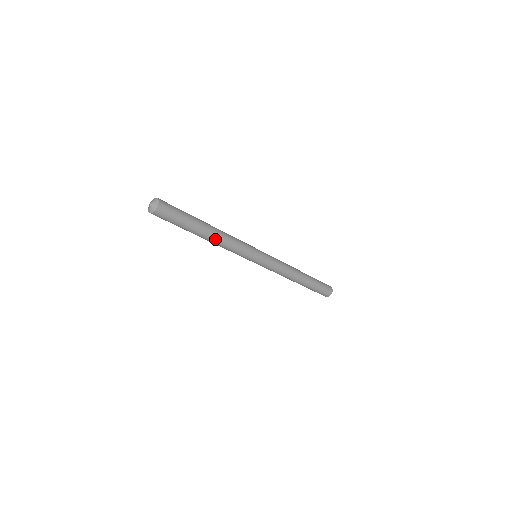
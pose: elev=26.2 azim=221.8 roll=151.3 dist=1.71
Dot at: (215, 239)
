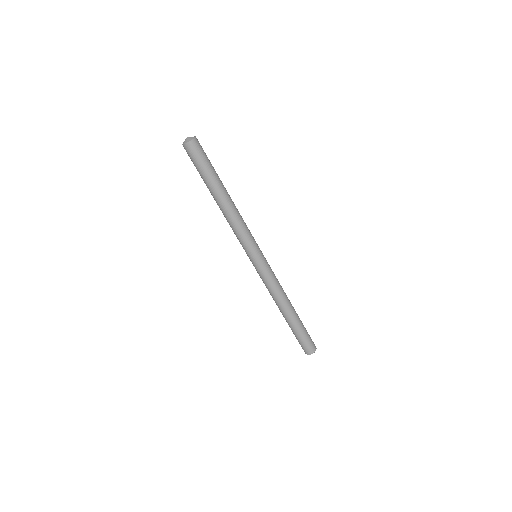
Dot at: (232, 202)
